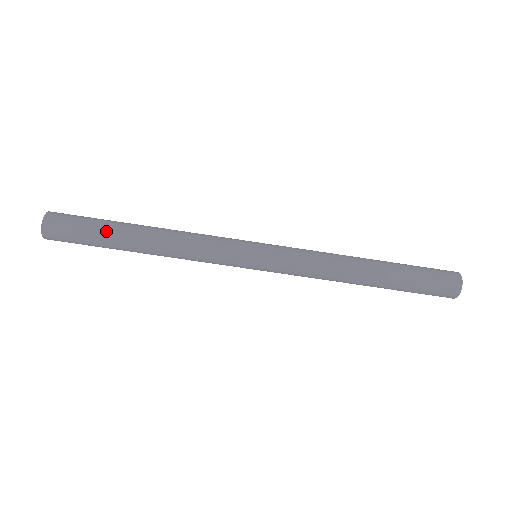
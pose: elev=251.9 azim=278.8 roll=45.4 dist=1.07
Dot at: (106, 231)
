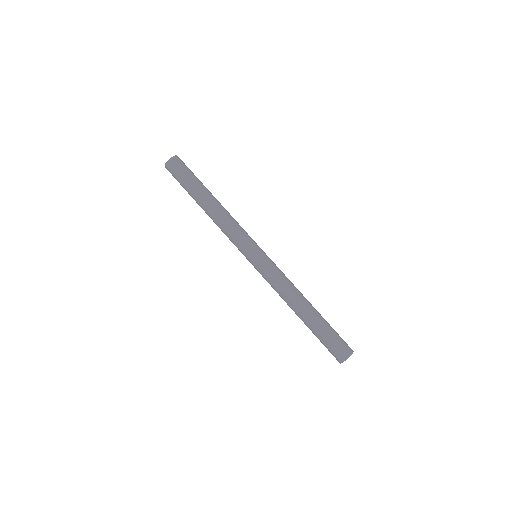
Dot at: (201, 182)
